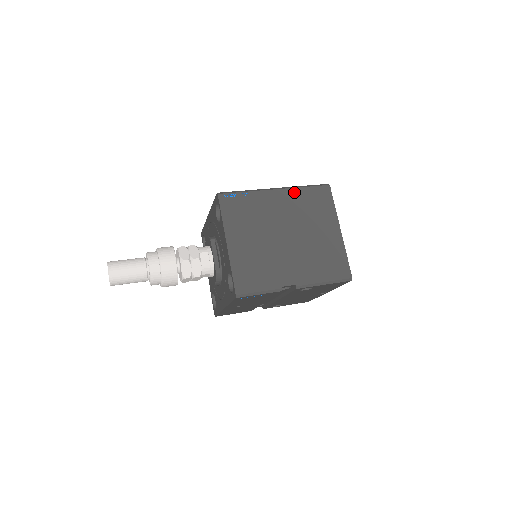
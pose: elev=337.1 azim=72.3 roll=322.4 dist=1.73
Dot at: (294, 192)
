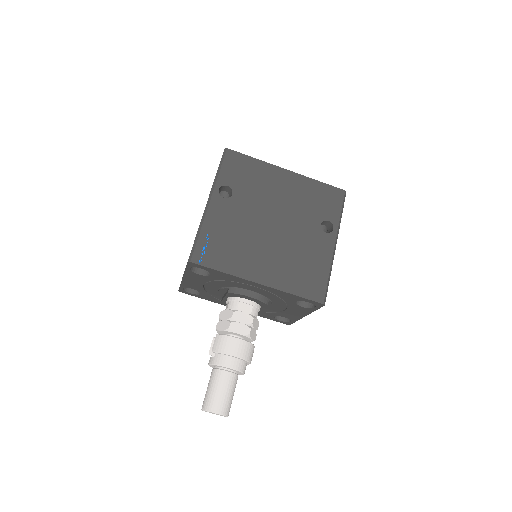
Dot at: occluded
